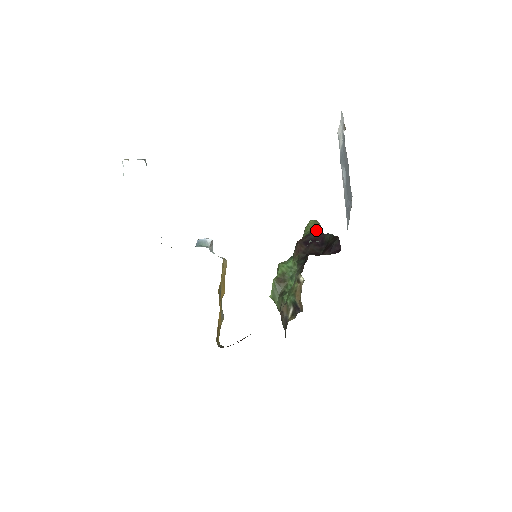
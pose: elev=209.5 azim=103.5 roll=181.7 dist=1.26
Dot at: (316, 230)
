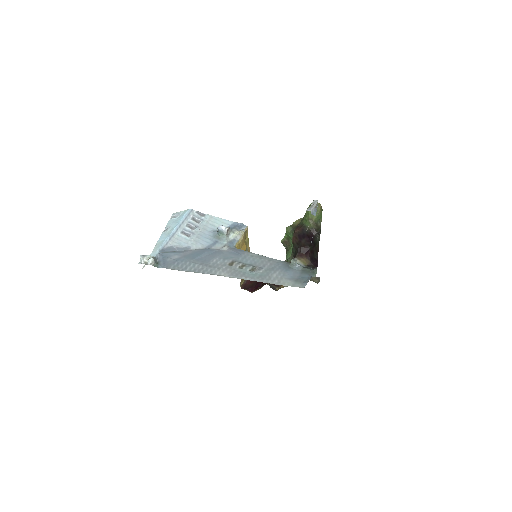
Dot at: (313, 219)
